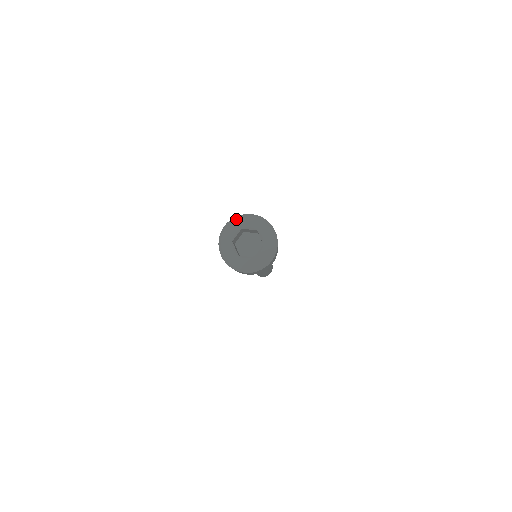
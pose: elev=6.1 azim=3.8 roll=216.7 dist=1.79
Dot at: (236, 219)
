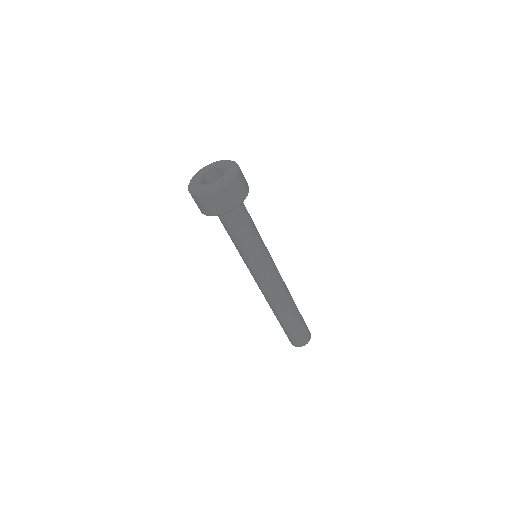
Dot at: (215, 162)
